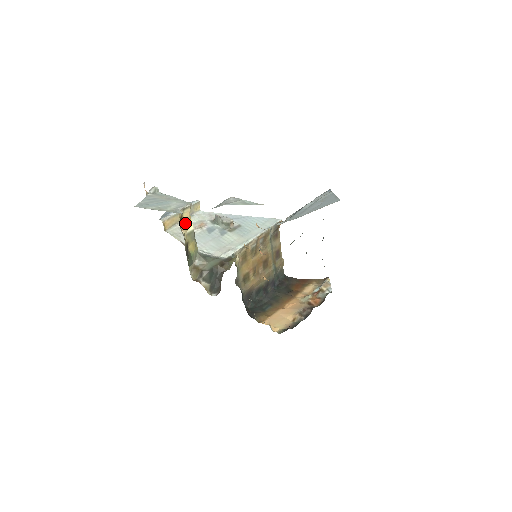
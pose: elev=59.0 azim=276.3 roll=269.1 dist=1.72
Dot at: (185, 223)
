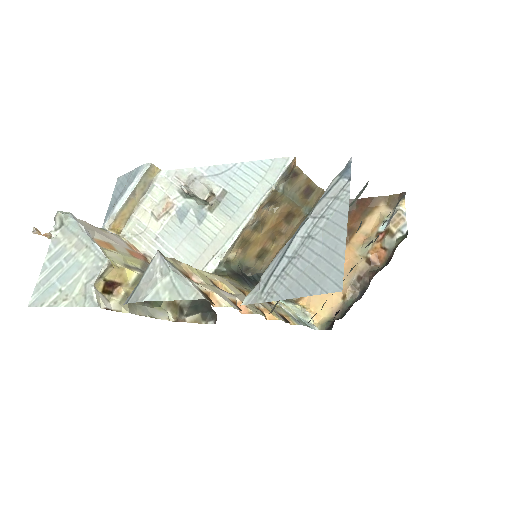
Dot at: (118, 280)
